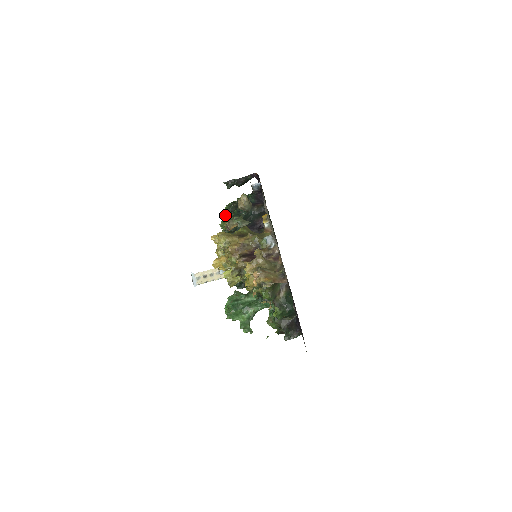
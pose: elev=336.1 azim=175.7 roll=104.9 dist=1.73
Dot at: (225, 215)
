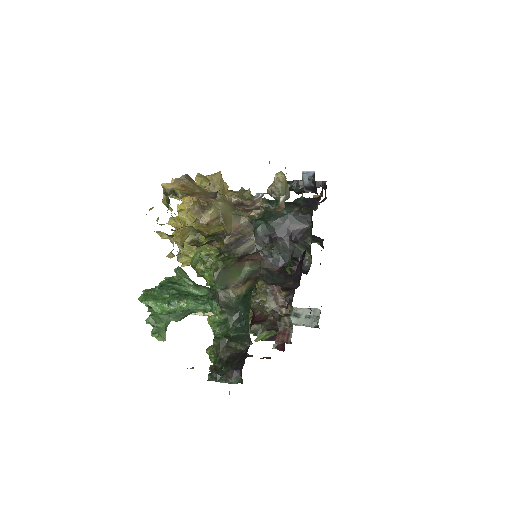
Dot at: occluded
